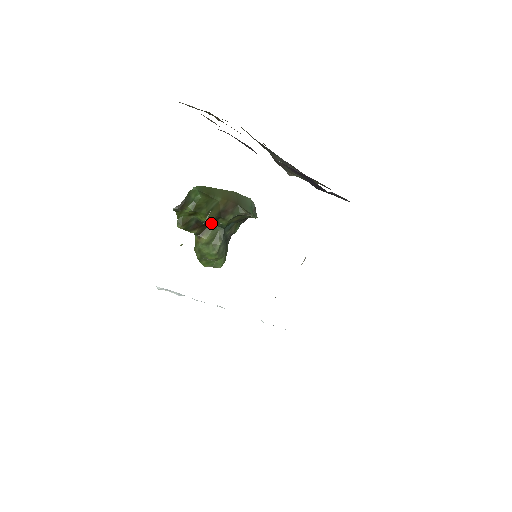
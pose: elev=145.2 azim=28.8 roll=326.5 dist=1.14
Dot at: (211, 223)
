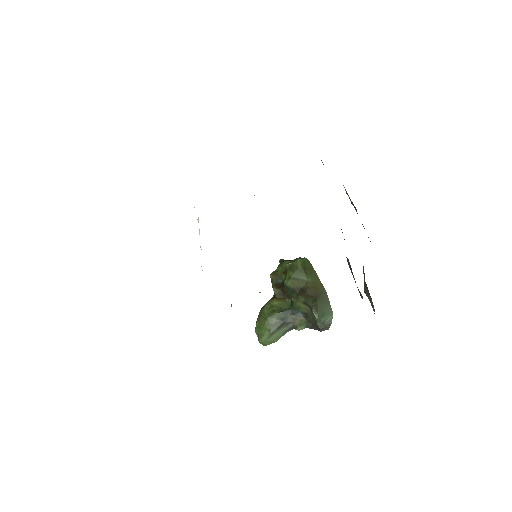
Dot at: (289, 295)
